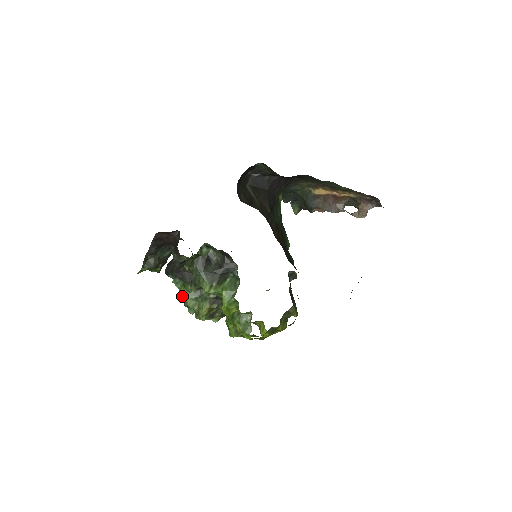
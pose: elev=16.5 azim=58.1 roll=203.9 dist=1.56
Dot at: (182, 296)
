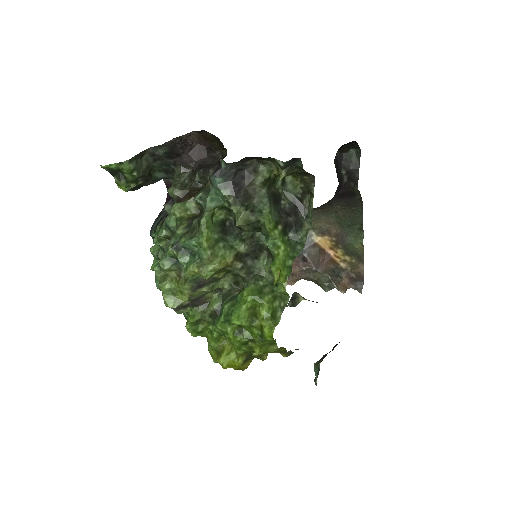
Dot at: (204, 222)
